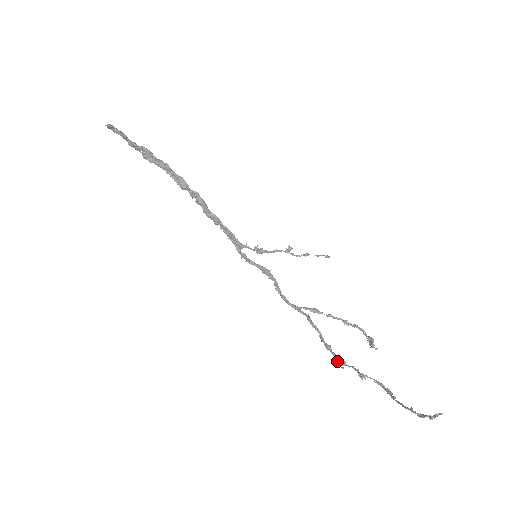
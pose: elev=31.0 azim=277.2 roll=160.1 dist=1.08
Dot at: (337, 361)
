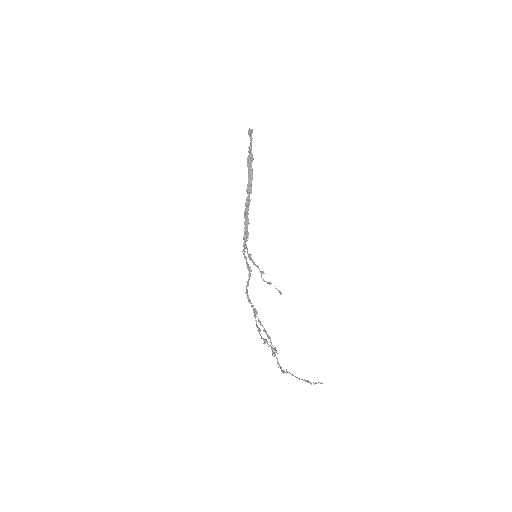
Dot at: (263, 338)
